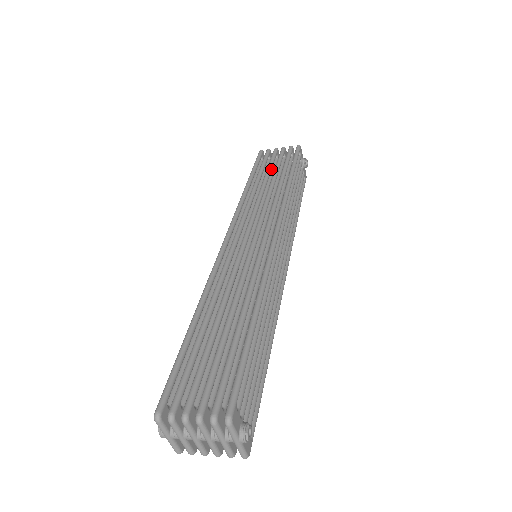
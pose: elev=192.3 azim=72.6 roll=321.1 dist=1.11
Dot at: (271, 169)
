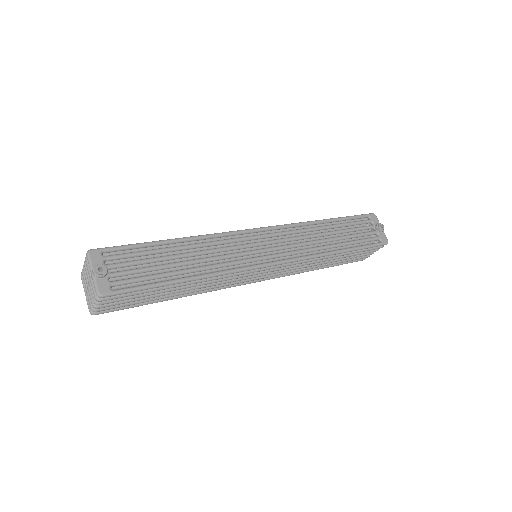
Dot at: occluded
